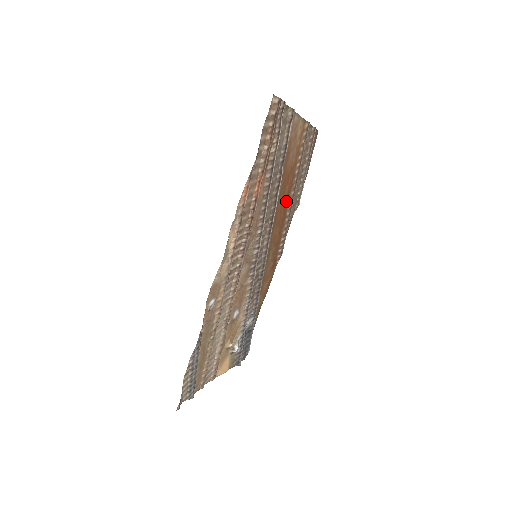
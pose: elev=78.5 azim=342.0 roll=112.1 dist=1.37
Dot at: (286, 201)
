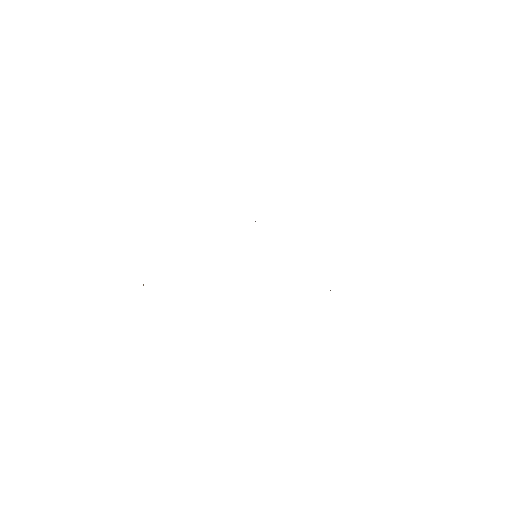
Dot at: occluded
